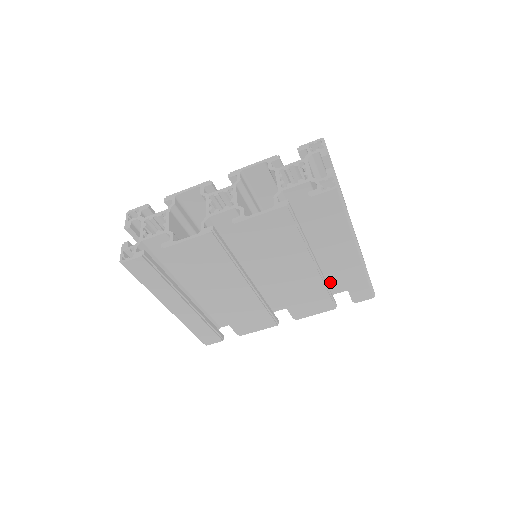
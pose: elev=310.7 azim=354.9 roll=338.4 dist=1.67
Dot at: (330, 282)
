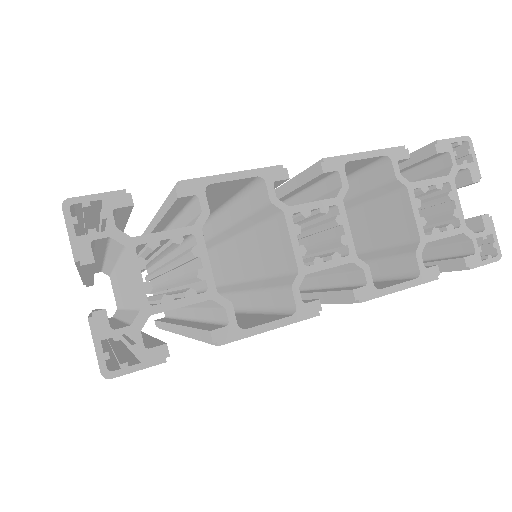
Dot at: occluded
